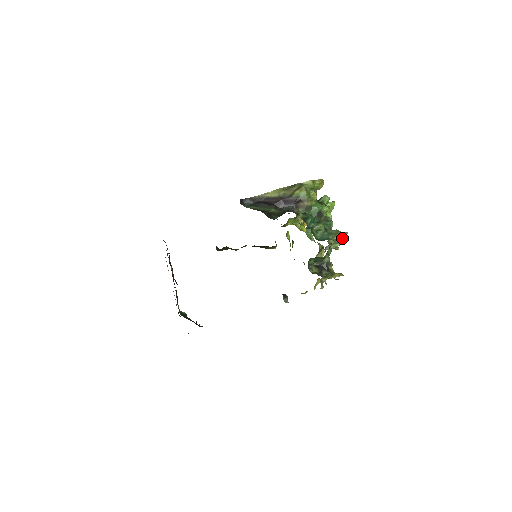
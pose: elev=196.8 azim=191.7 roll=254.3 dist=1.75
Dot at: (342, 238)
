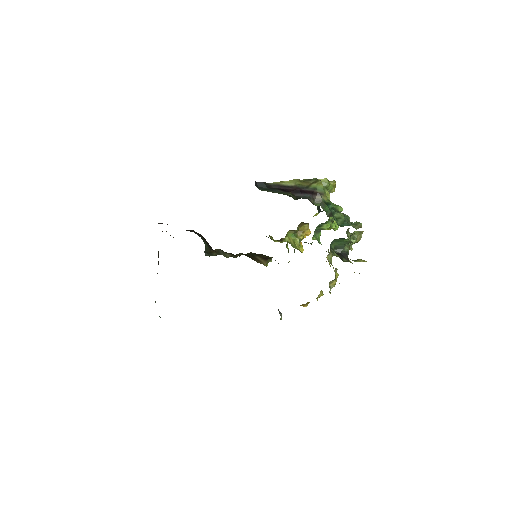
Dot at: (358, 235)
